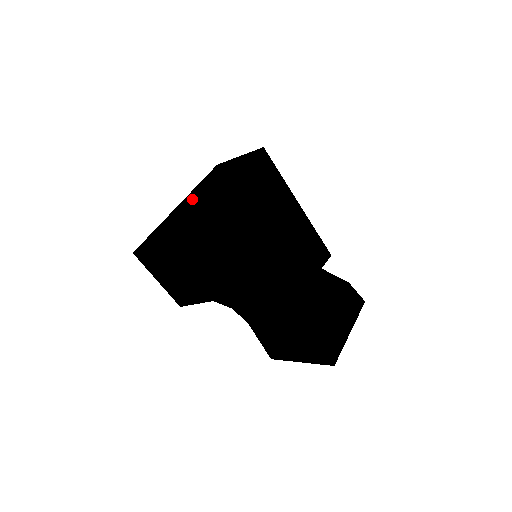
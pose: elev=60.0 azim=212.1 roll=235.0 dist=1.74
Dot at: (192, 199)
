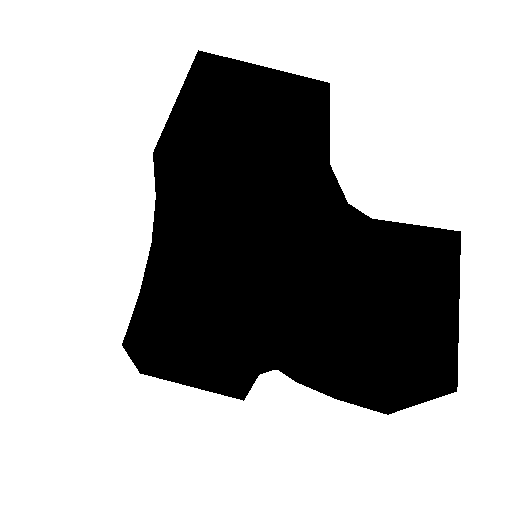
Dot at: occluded
